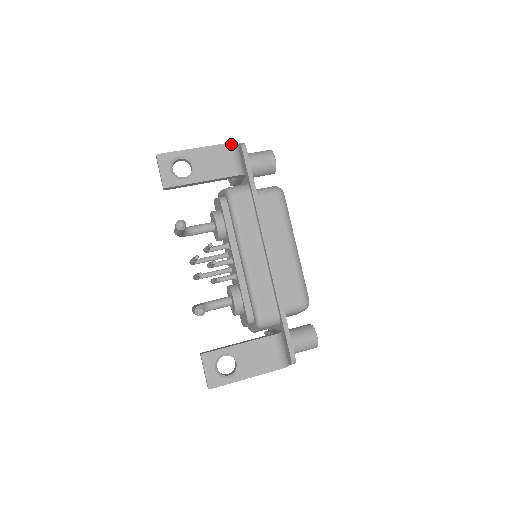
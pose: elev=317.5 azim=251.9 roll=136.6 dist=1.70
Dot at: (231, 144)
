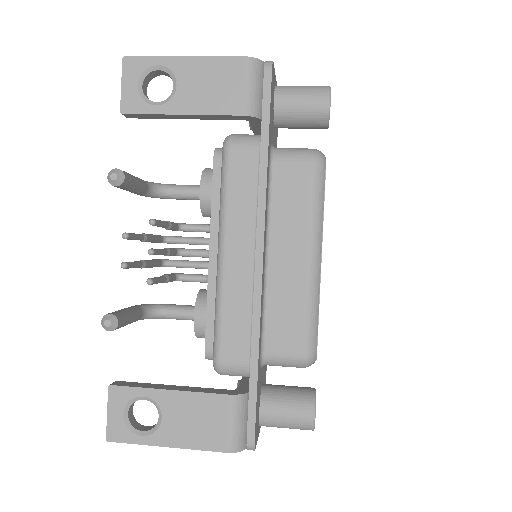
Dot at: (247, 59)
